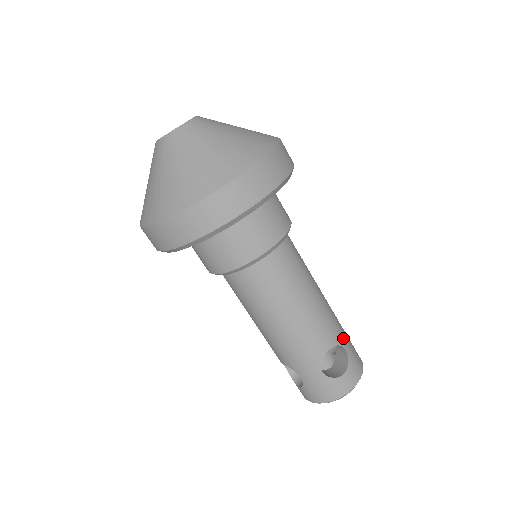
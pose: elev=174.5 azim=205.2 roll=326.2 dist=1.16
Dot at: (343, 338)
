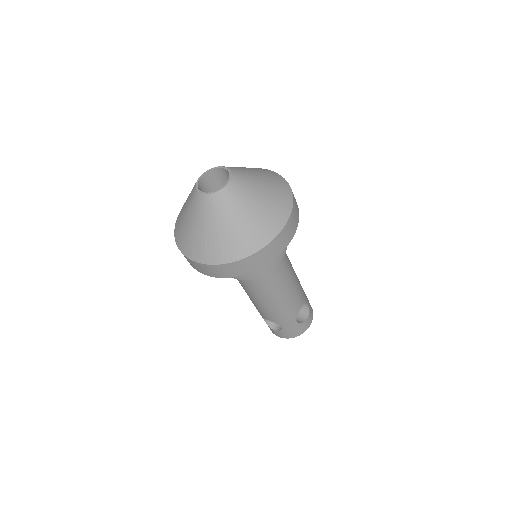
Dot at: (305, 296)
